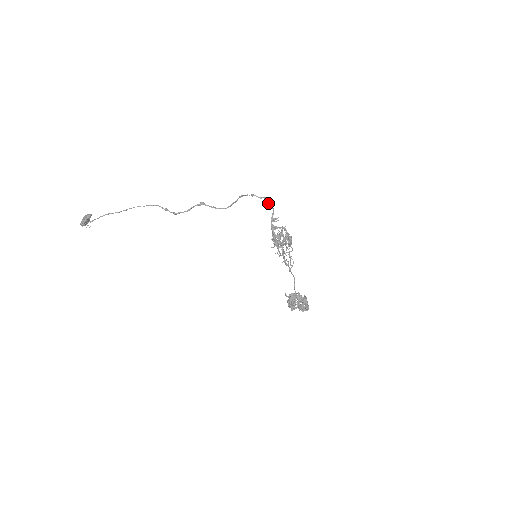
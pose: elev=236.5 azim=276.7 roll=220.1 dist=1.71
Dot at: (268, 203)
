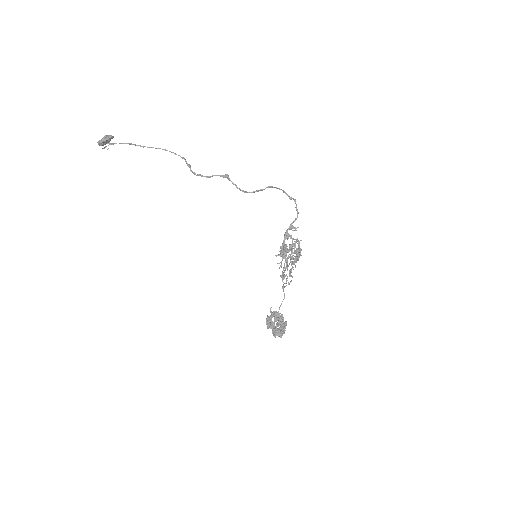
Dot at: (295, 207)
